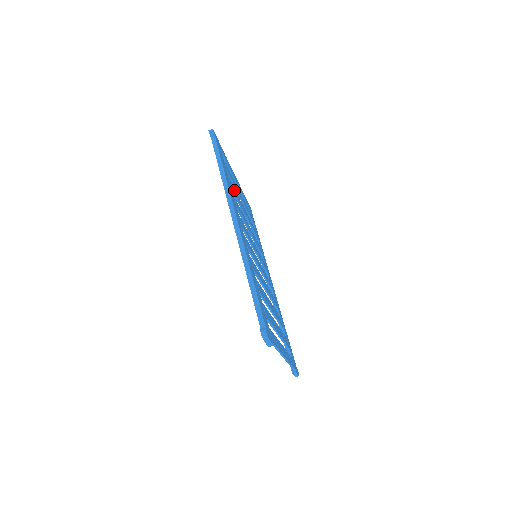
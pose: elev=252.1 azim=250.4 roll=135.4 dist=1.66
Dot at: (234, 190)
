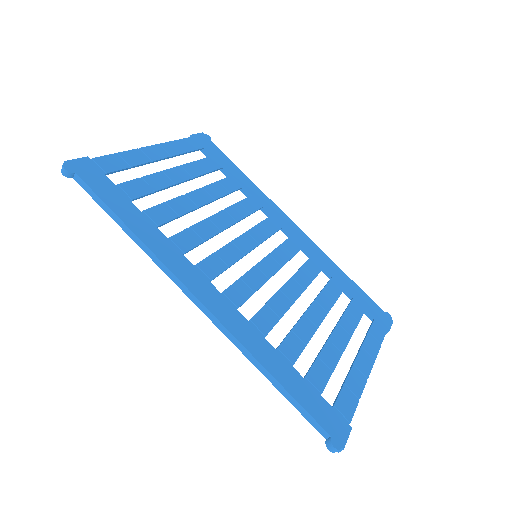
Dot at: (165, 211)
